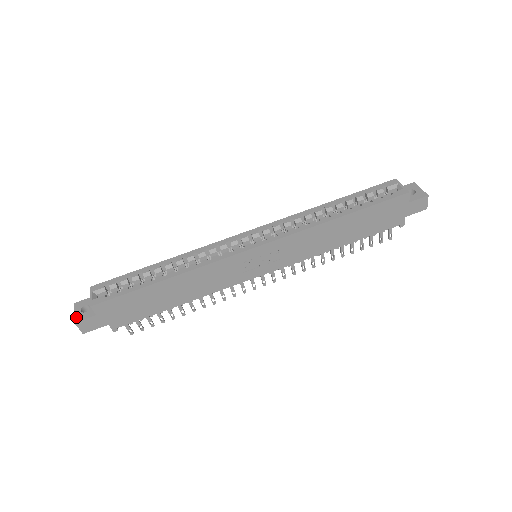
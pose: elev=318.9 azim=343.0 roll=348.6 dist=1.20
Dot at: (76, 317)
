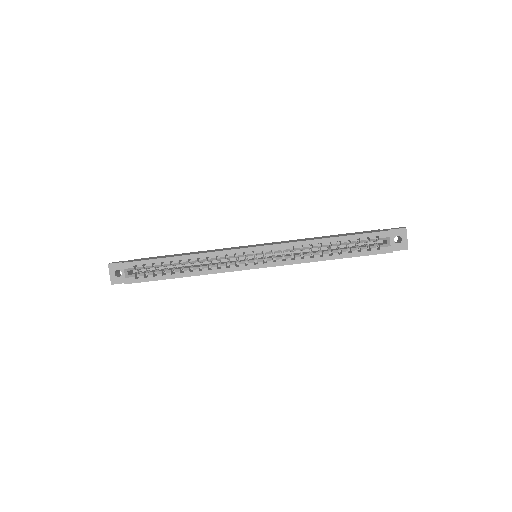
Dot at: (112, 280)
